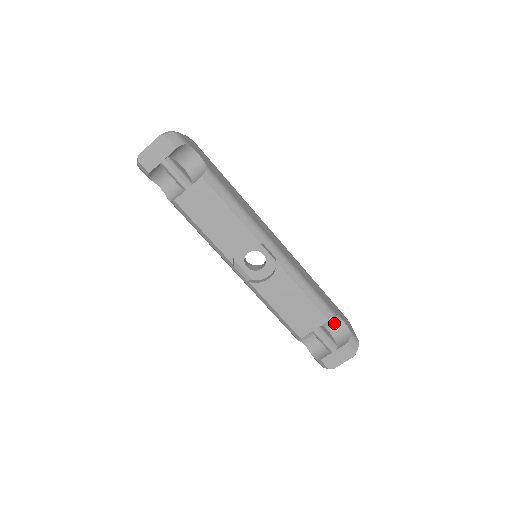
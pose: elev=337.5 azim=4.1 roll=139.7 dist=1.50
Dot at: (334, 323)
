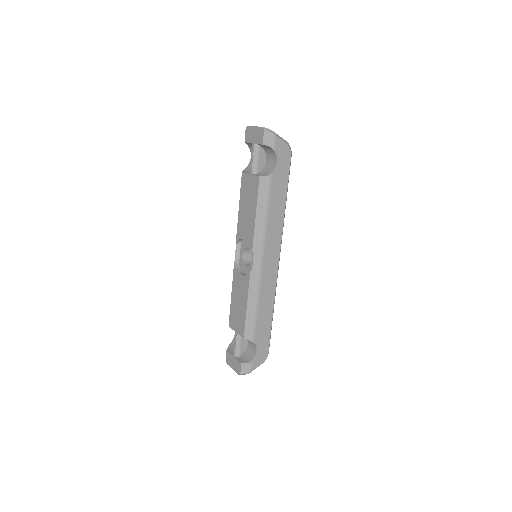
Dot at: (252, 346)
